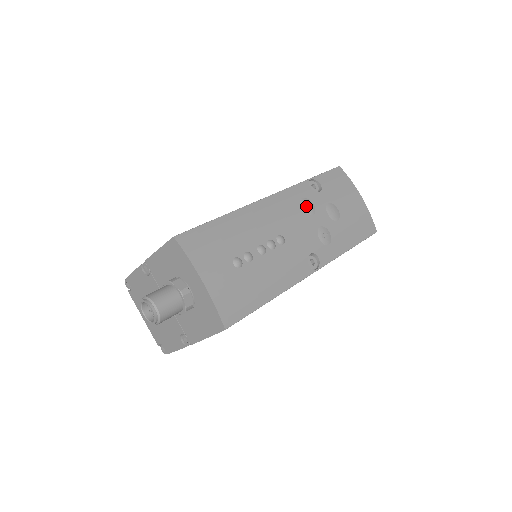
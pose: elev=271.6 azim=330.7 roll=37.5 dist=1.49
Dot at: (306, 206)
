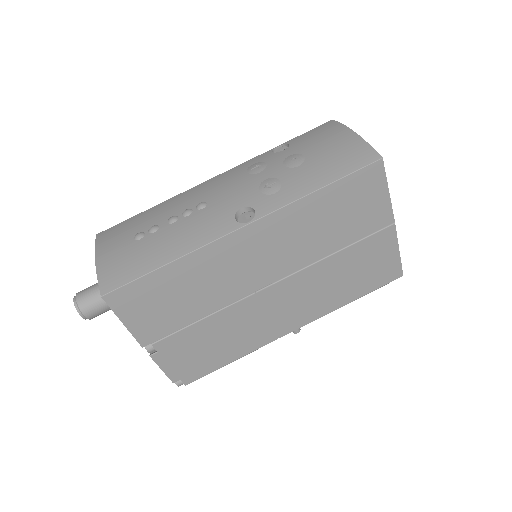
Dot at: (254, 168)
